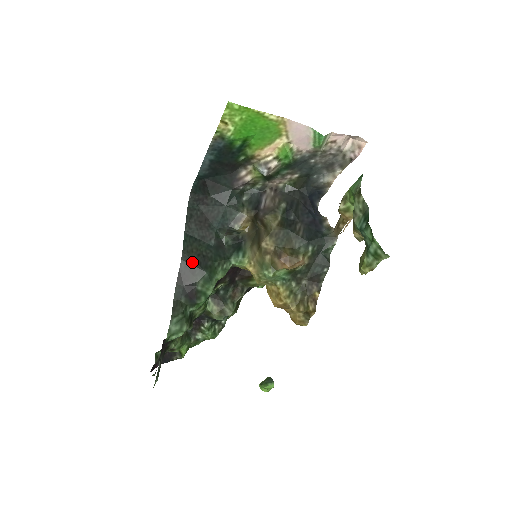
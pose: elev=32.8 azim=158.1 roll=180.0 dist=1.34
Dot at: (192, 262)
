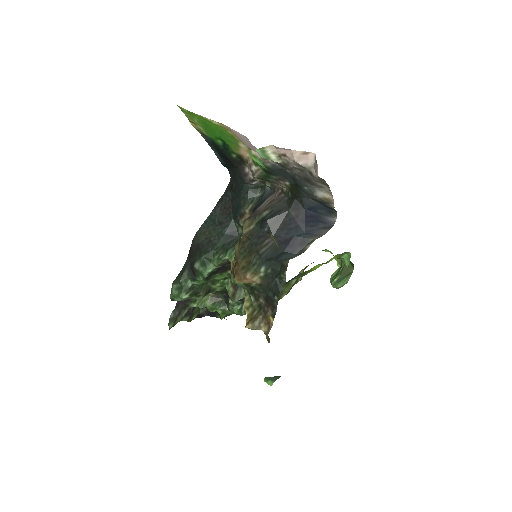
Dot at: (198, 243)
